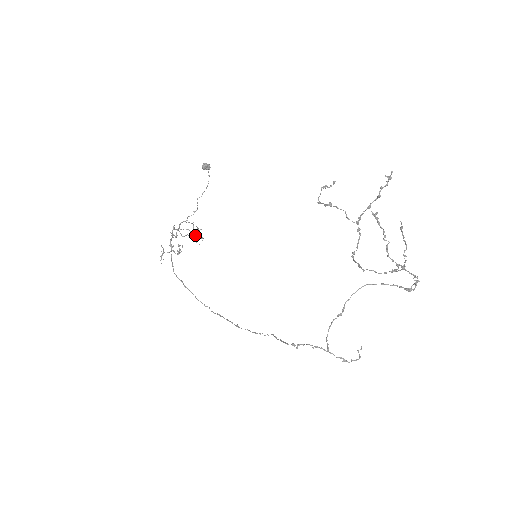
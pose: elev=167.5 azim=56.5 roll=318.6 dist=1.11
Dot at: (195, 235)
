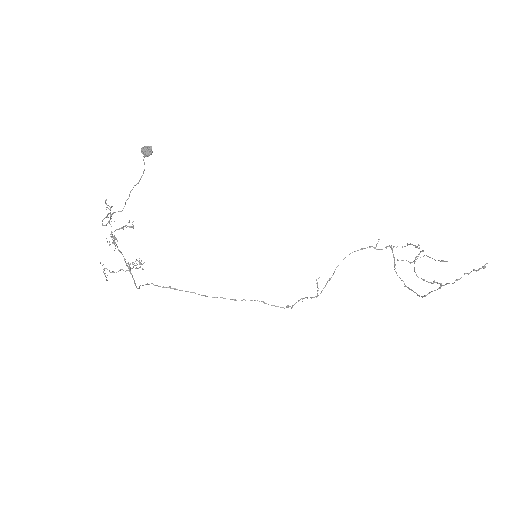
Dot at: occluded
